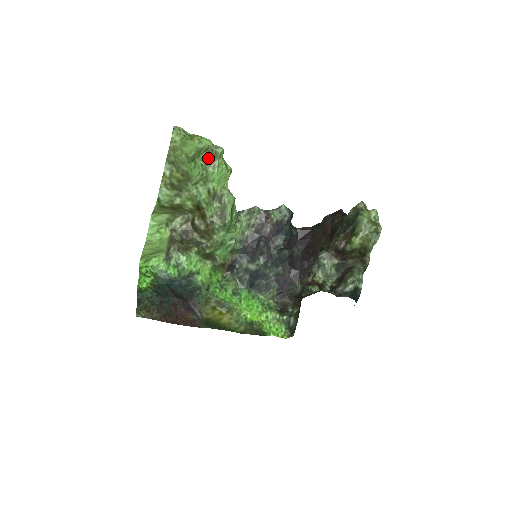
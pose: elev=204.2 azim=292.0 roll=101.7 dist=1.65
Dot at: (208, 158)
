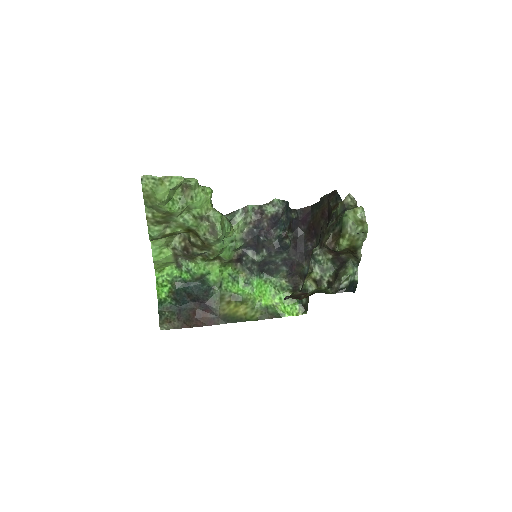
Dot at: (184, 190)
